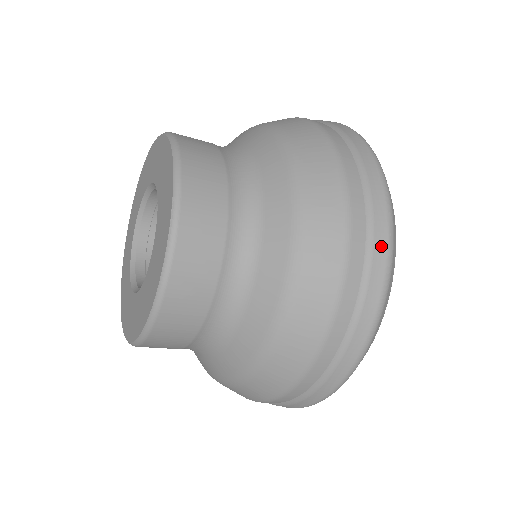
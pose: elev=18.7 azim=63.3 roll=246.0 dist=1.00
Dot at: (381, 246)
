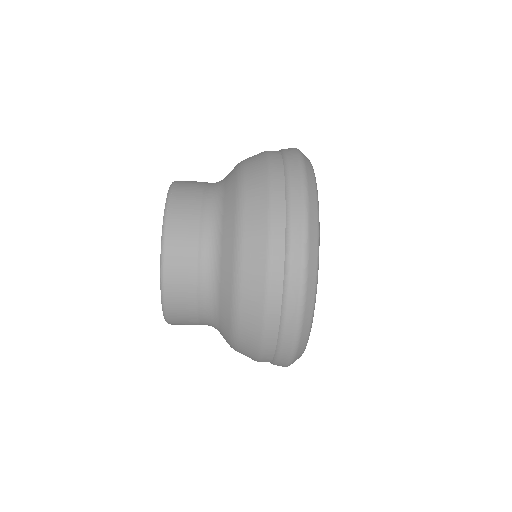
Dot at: (290, 327)
